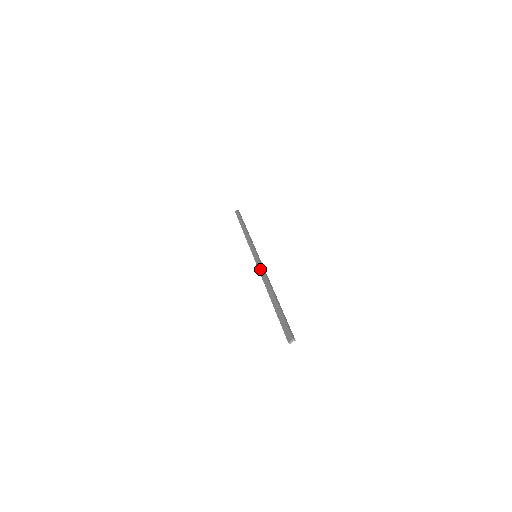
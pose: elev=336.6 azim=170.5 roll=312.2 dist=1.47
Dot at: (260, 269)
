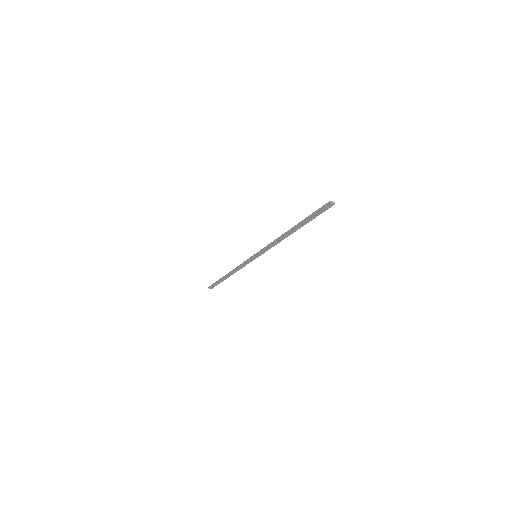
Dot at: occluded
